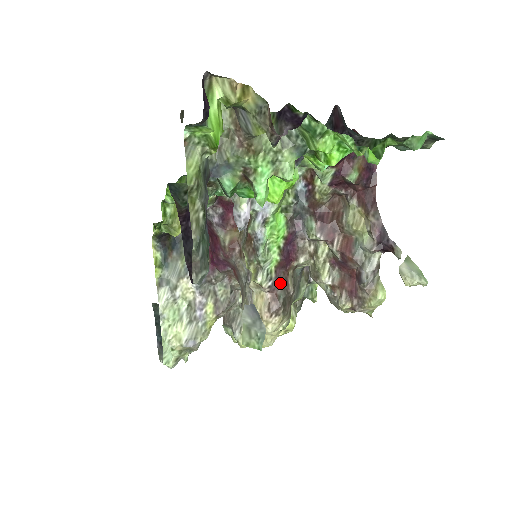
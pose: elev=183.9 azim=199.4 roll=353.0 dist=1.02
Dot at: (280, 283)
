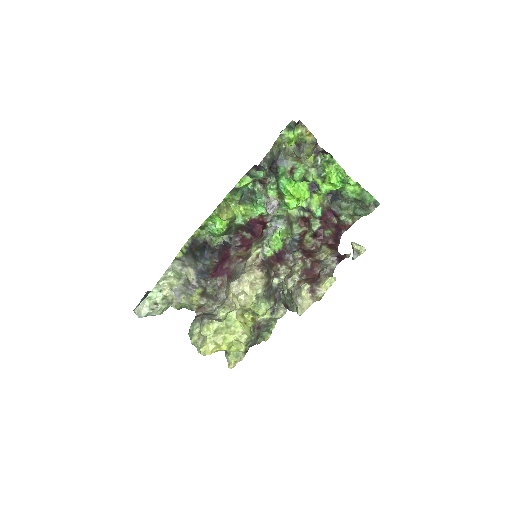
Dot at: (268, 264)
